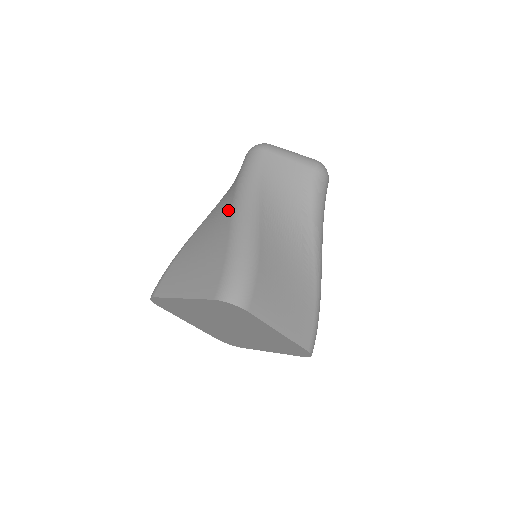
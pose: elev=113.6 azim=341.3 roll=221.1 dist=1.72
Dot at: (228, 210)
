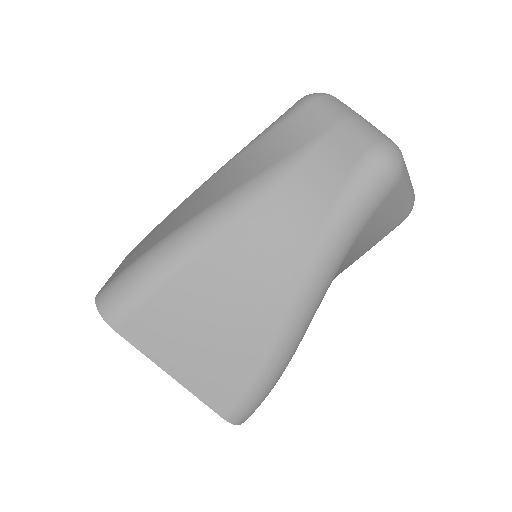
Dot at: (292, 276)
